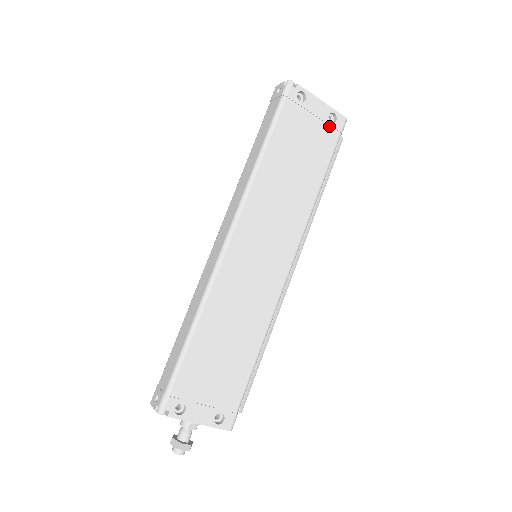
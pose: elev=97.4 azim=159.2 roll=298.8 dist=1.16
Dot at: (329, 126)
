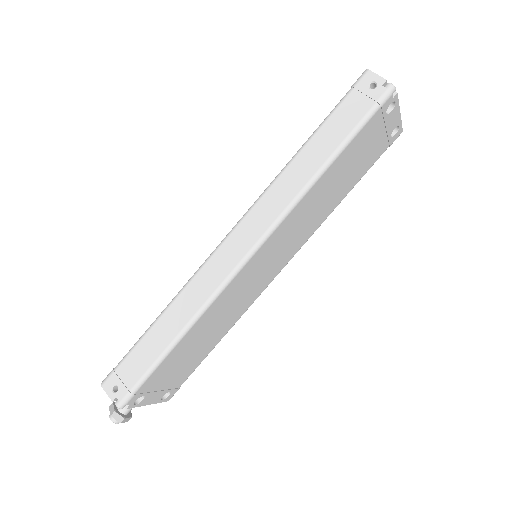
Dot at: (387, 139)
